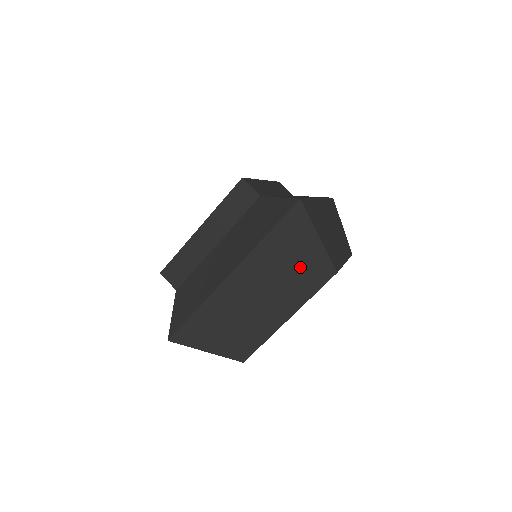
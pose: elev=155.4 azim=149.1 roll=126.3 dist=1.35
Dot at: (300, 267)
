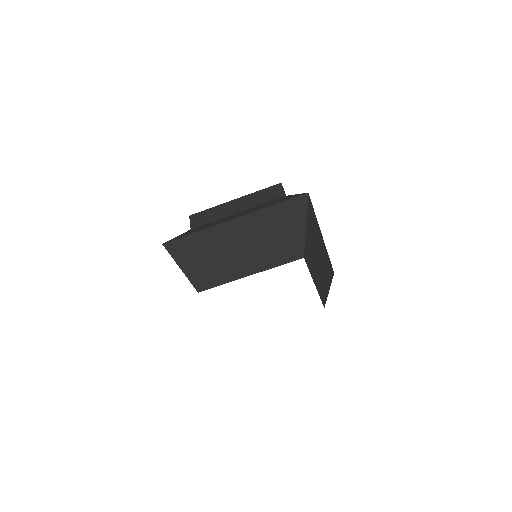
Dot at: (282, 239)
